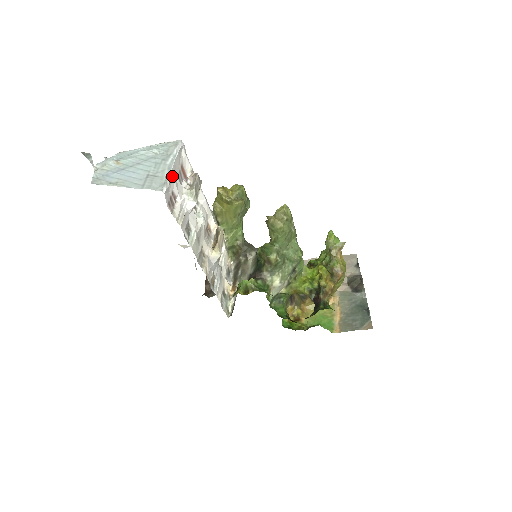
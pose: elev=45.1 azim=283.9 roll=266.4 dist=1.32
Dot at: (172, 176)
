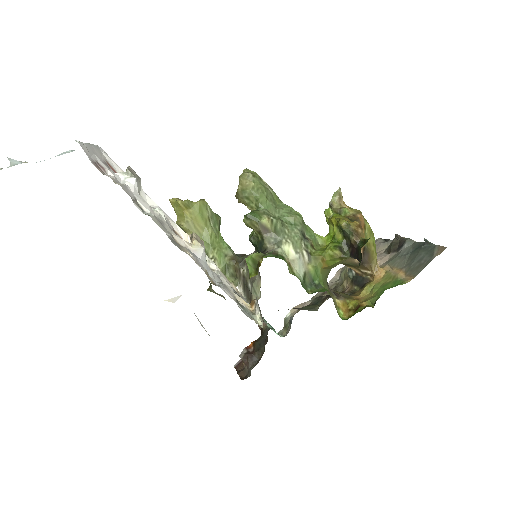
Dot at: (91, 151)
